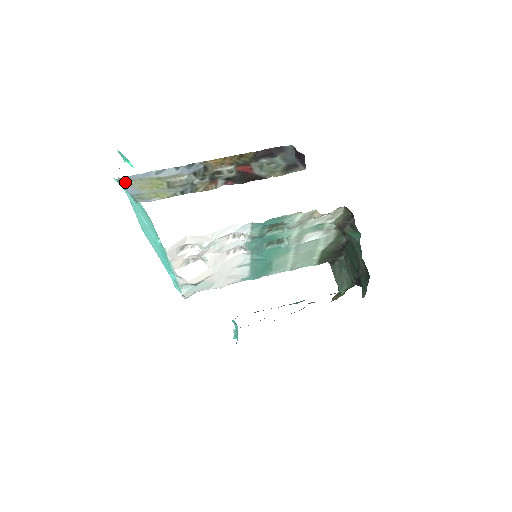
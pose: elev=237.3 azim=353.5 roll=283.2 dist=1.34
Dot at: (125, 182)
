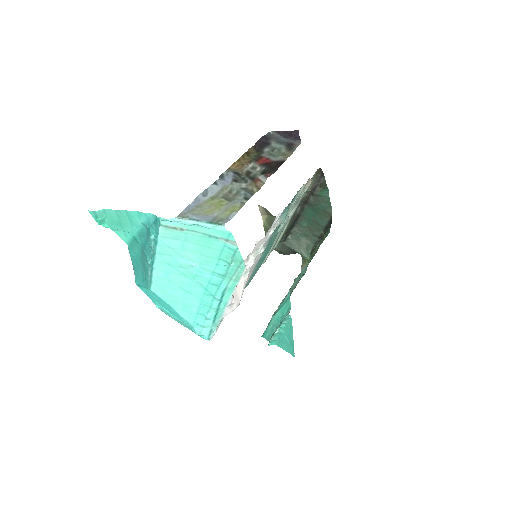
Dot at: (189, 215)
